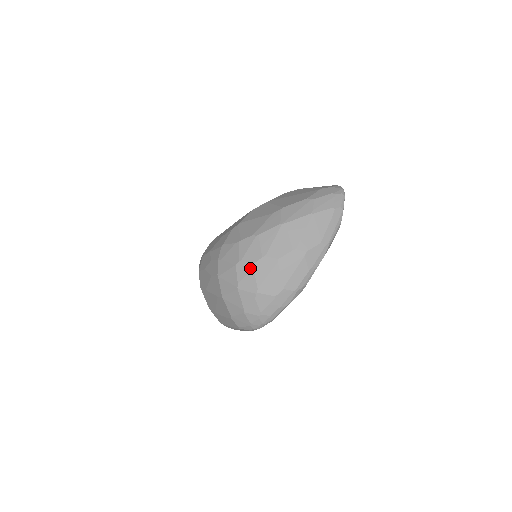
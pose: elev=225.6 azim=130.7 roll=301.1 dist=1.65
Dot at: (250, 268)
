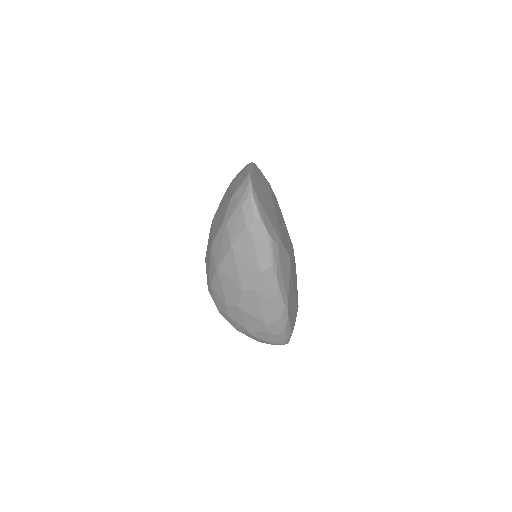
Dot at: (227, 317)
